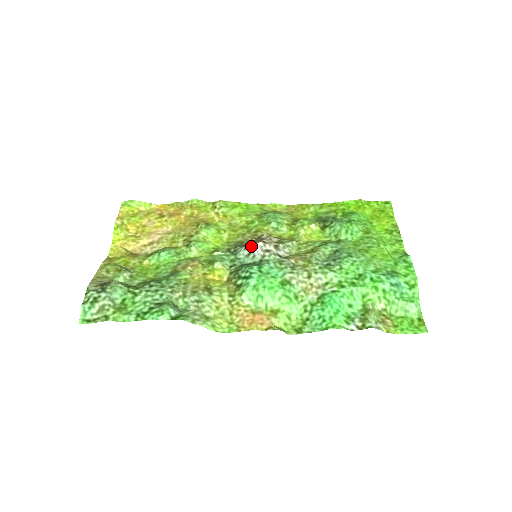
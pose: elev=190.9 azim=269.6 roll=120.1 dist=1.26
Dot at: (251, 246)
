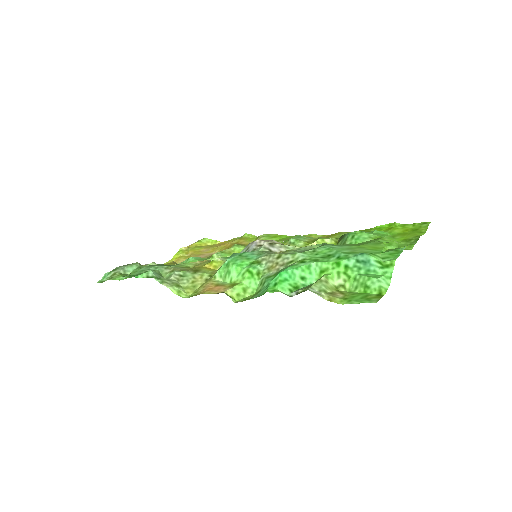
Dot at: (250, 244)
